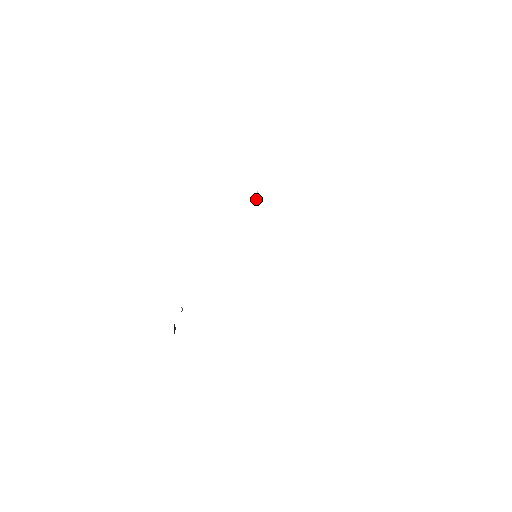
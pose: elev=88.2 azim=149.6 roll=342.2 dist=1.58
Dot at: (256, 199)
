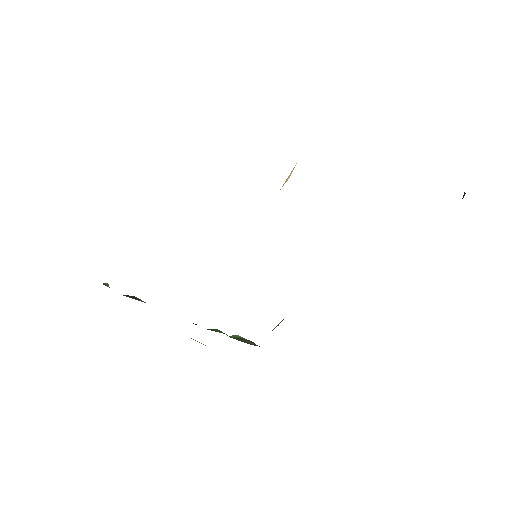
Dot at: (288, 178)
